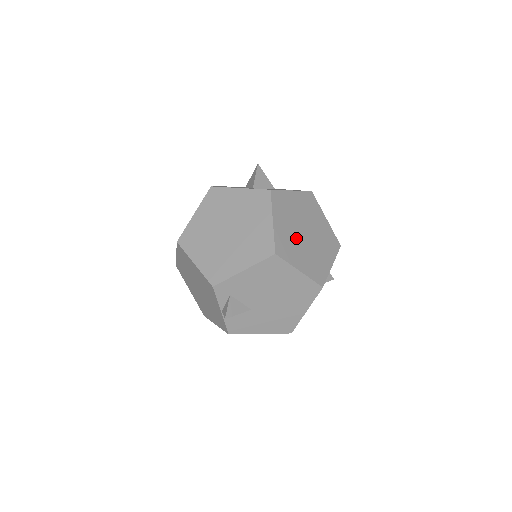
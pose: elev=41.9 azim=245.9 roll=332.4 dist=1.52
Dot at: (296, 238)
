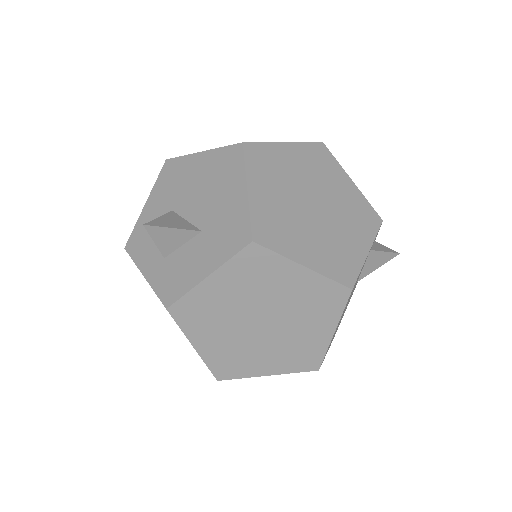
Dot at: (245, 341)
